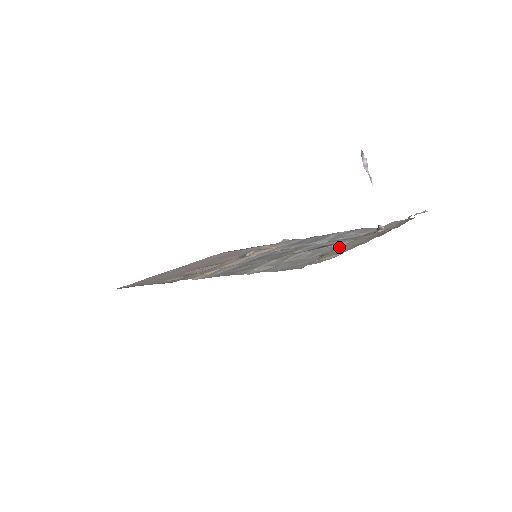
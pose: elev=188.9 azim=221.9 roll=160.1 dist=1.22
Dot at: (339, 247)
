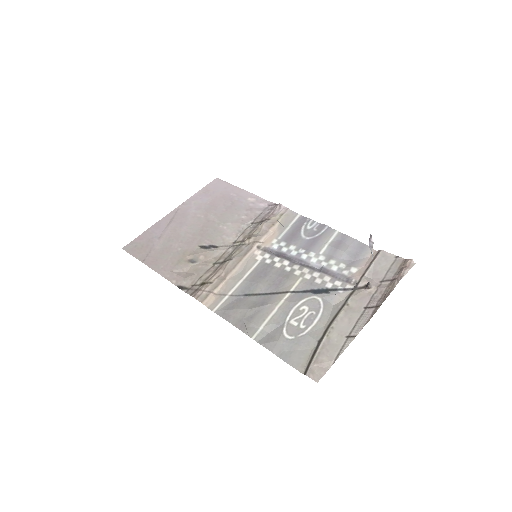
Dot at: (332, 328)
